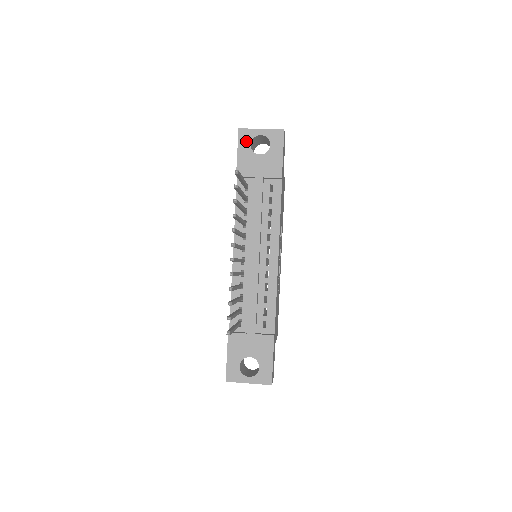
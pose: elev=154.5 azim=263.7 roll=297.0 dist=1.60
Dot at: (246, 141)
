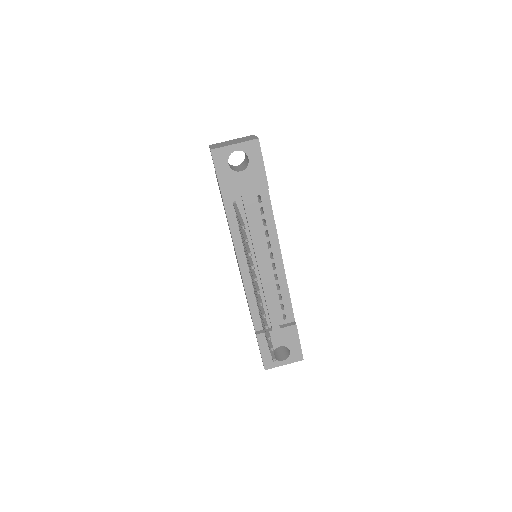
Dot at: (222, 161)
